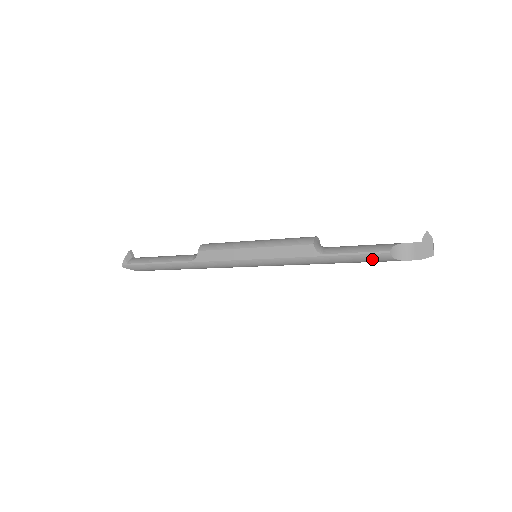
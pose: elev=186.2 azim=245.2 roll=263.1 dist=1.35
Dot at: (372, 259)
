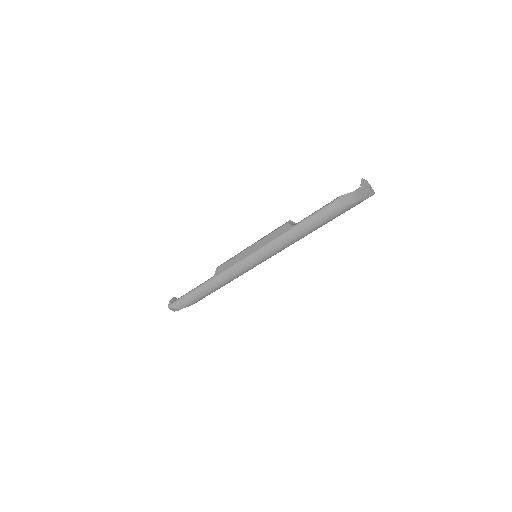
Dot at: (328, 212)
